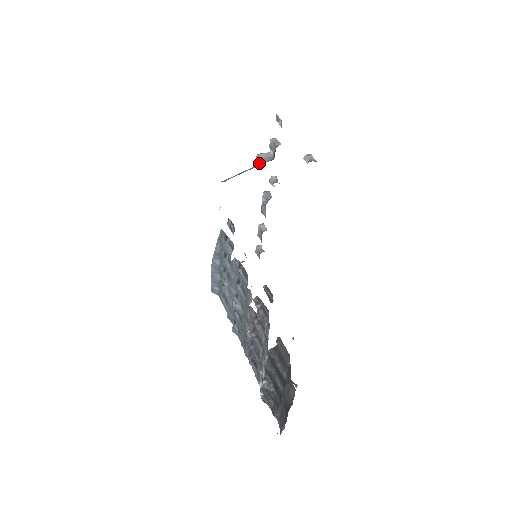
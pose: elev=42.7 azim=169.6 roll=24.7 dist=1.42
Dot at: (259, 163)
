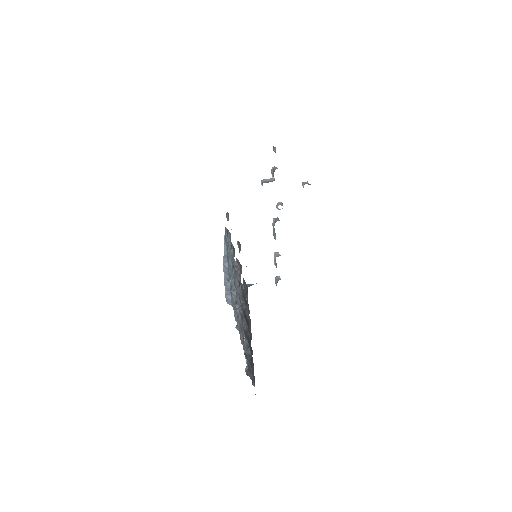
Dot at: occluded
